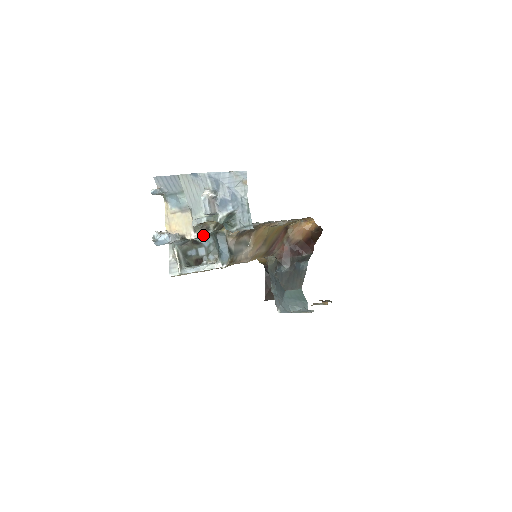
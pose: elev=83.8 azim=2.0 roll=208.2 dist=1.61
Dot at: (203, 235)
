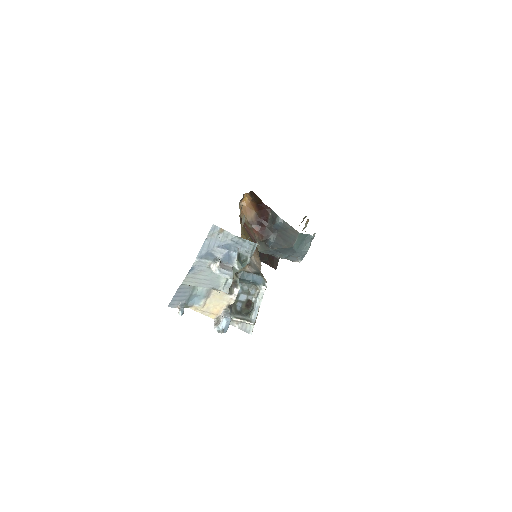
Dot at: (238, 289)
